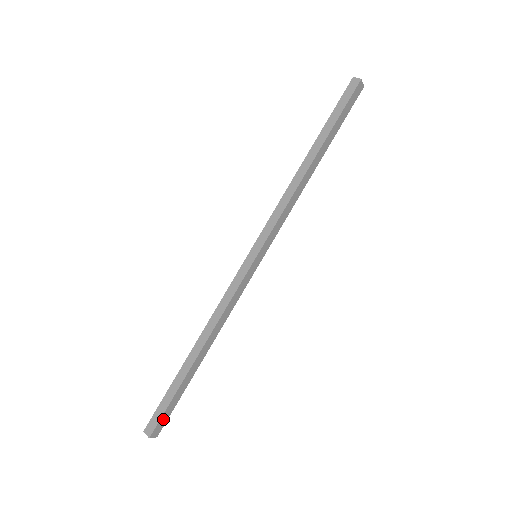
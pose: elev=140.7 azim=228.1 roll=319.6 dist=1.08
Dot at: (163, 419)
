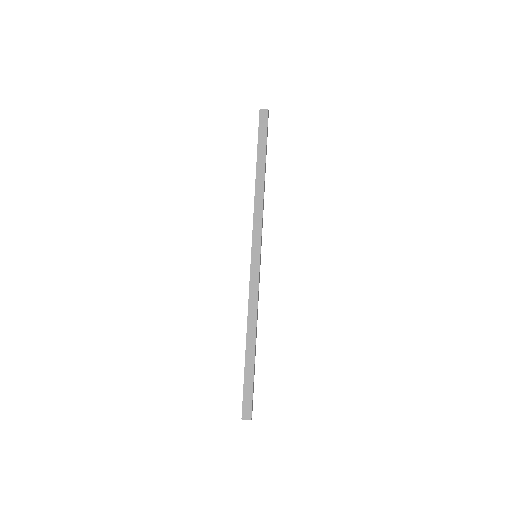
Dot at: (246, 402)
